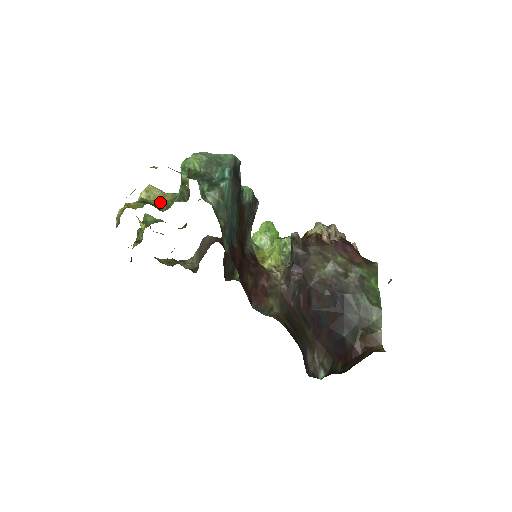
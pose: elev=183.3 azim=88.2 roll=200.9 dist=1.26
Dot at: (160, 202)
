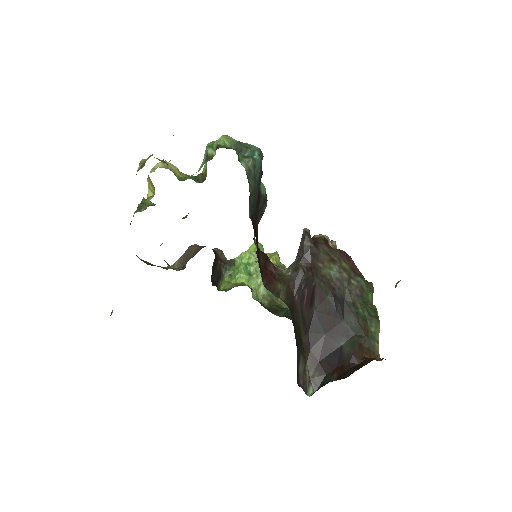
Dot at: (176, 175)
